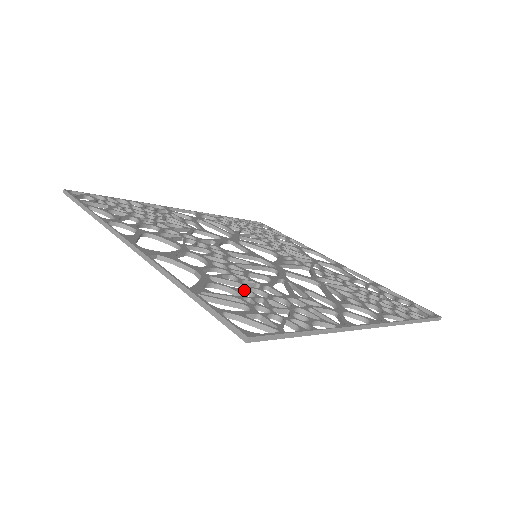
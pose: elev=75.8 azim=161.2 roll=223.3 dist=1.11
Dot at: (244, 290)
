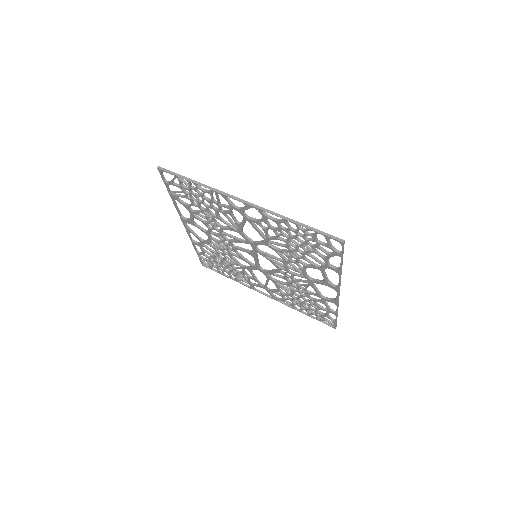
Dot at: occluded
